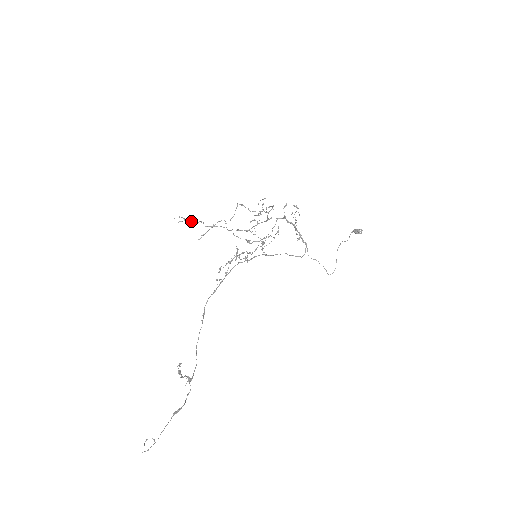
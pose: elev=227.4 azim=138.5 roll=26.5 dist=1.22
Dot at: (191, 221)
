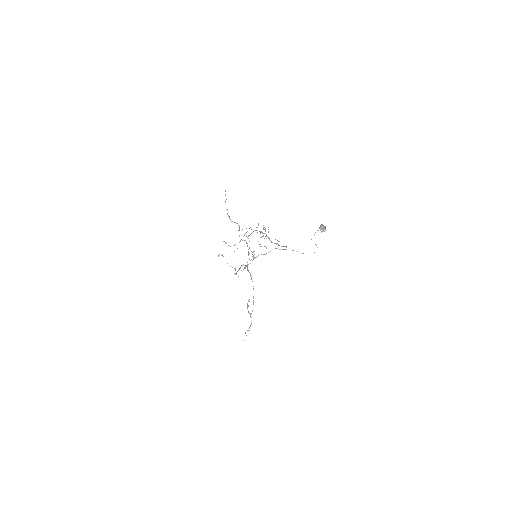
Dot at: occluded
